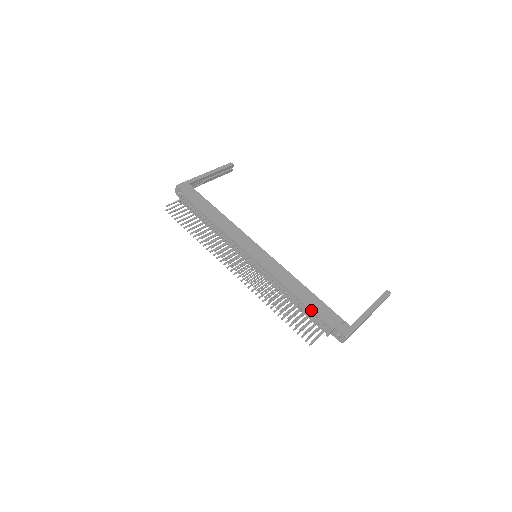
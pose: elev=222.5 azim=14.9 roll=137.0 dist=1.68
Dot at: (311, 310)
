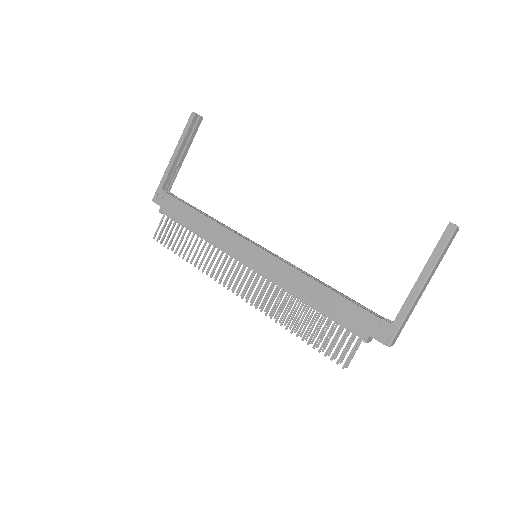
Dot at: (333, 320)
